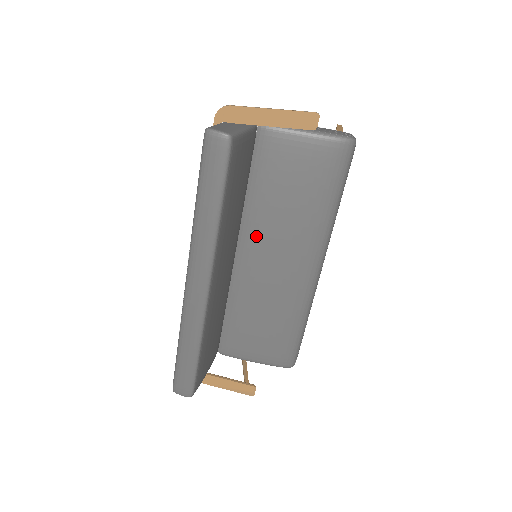
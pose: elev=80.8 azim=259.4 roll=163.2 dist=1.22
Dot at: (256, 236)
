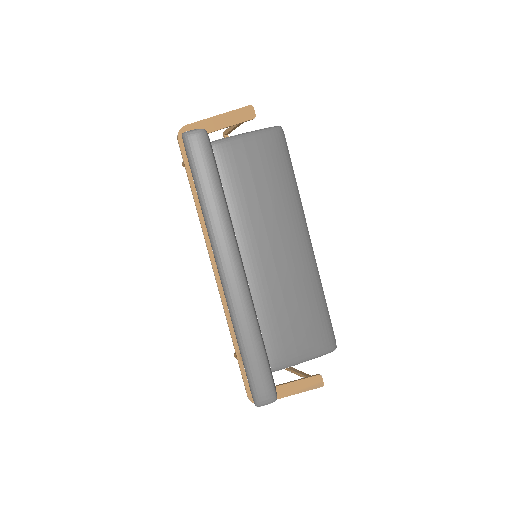
Dot at: (248, 236)
